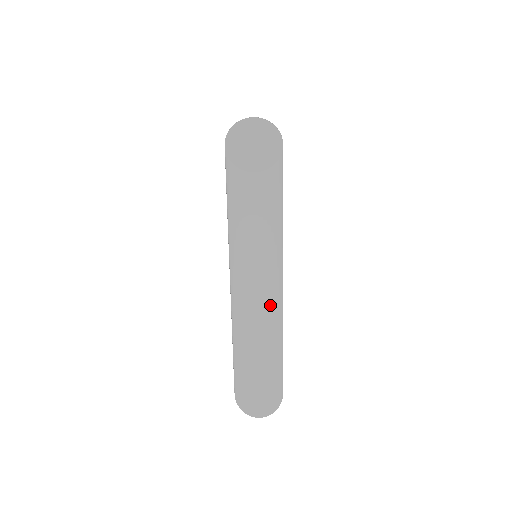
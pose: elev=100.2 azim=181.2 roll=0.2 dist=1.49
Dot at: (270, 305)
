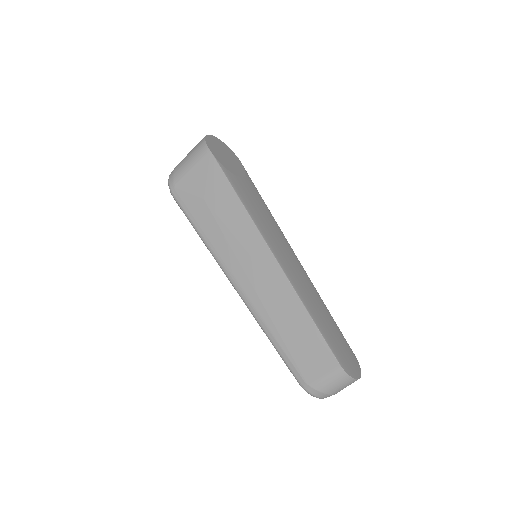
Dot at: (308, 282)
